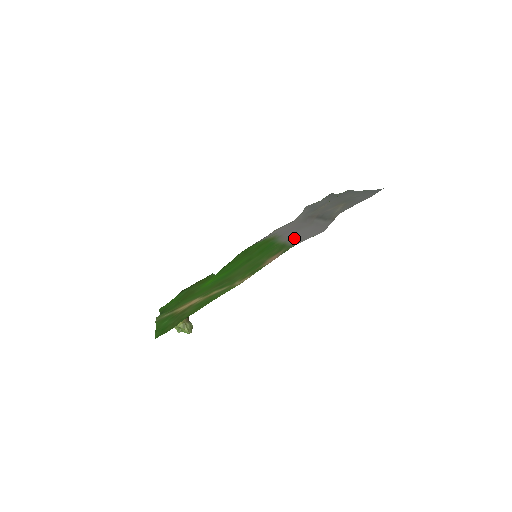
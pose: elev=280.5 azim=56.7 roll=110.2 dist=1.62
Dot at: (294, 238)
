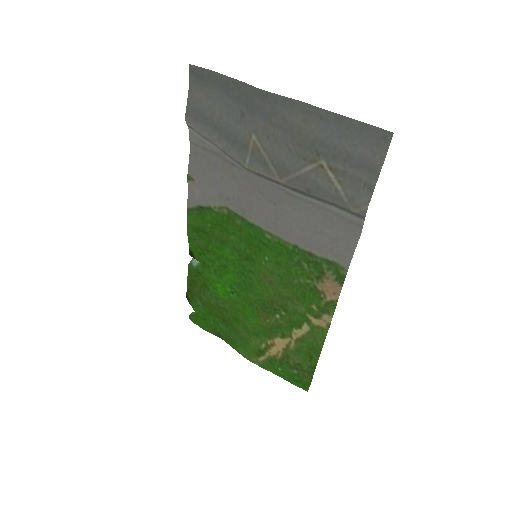
Dot at: (309, 241)
